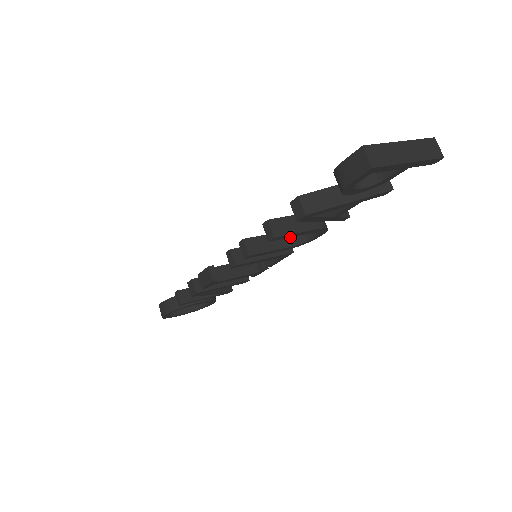
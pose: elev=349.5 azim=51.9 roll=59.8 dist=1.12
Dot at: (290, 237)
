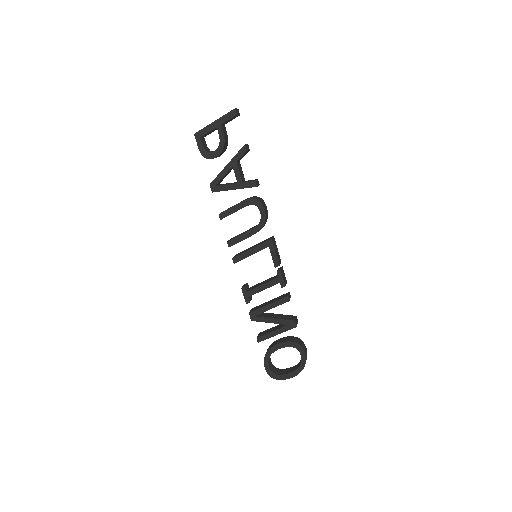
Dot at: occluded
